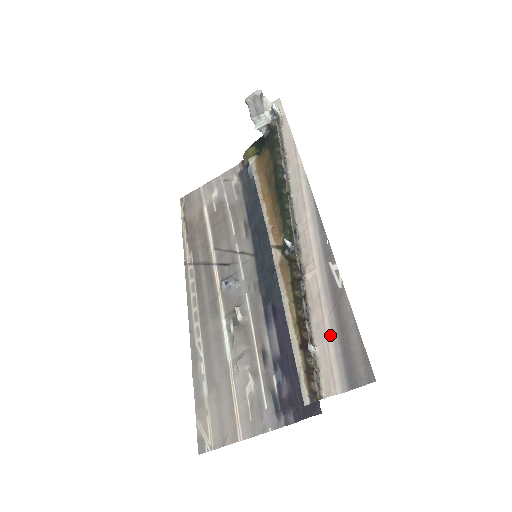
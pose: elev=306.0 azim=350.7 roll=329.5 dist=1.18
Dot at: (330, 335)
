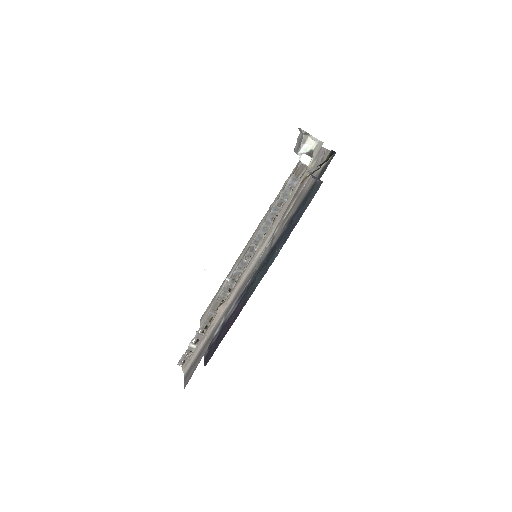
Dot at: (200, 349)
